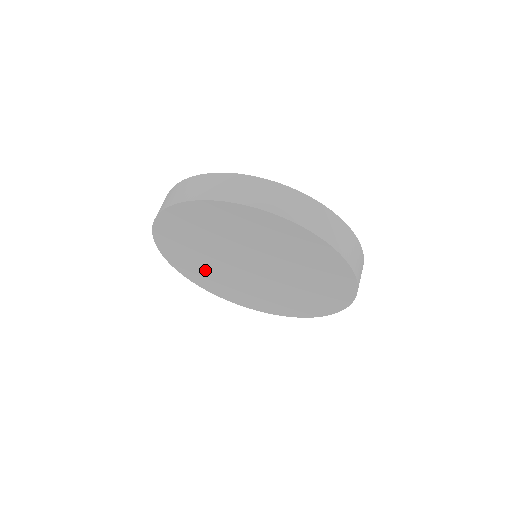
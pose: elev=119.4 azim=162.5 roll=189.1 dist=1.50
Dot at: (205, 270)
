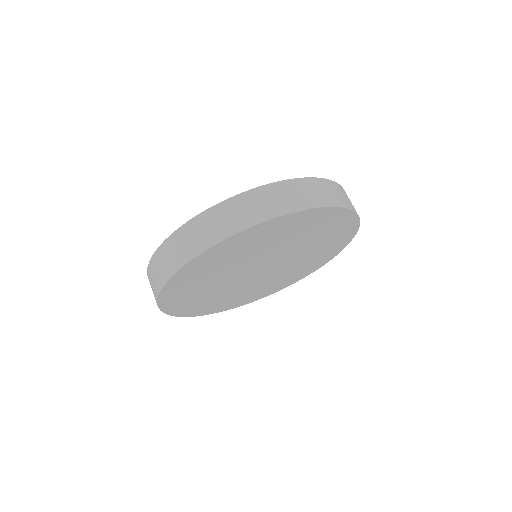
Dot at: (221, 299)
